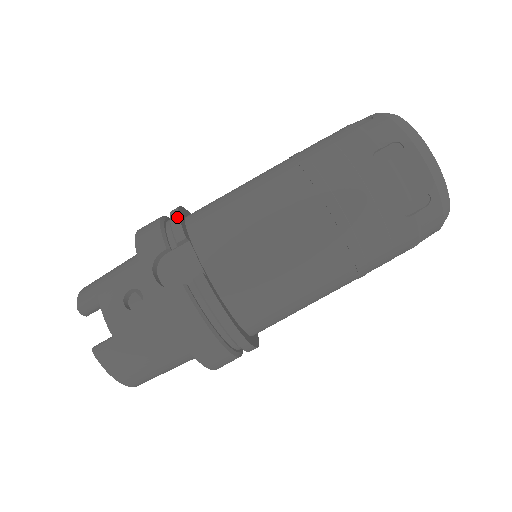
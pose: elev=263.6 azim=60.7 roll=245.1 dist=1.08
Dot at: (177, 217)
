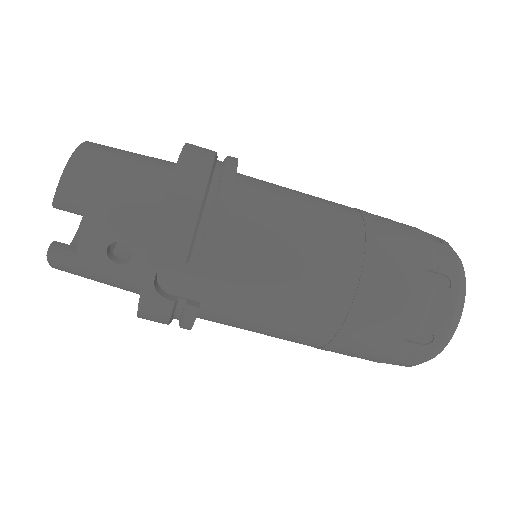
Dot at: (221, 229)
